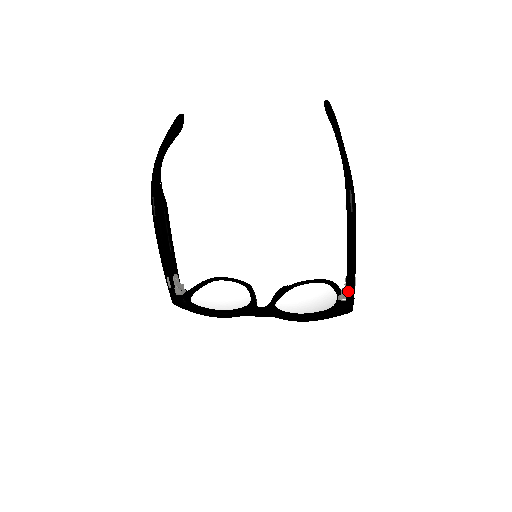
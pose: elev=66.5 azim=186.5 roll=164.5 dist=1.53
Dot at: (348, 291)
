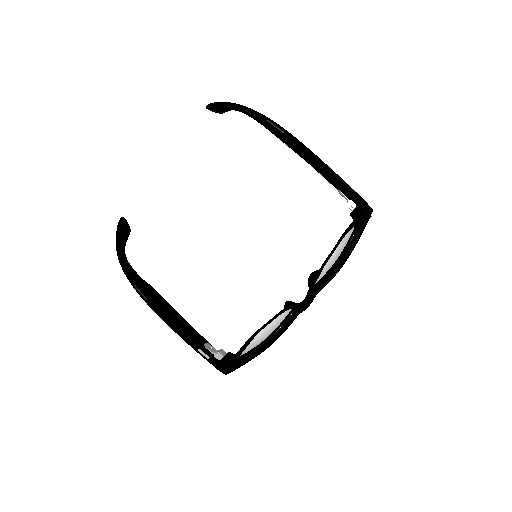
Dot at: (349, 195)
